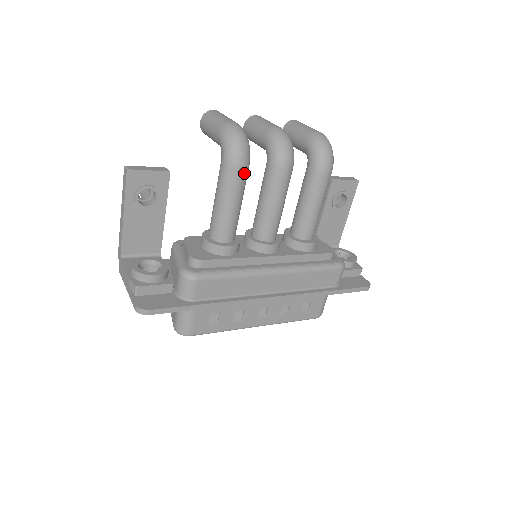
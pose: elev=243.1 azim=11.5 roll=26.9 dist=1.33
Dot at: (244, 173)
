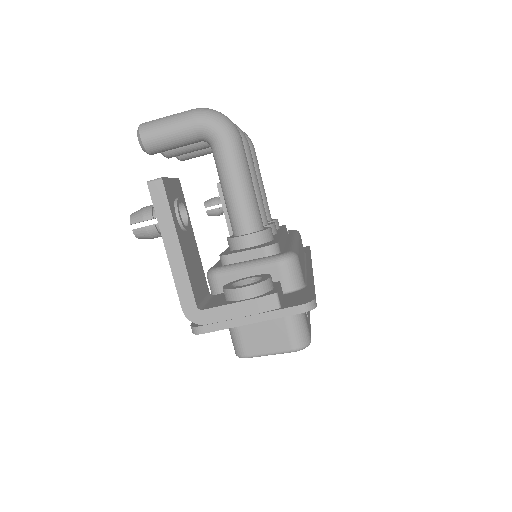
Dot at: (243, 146)
